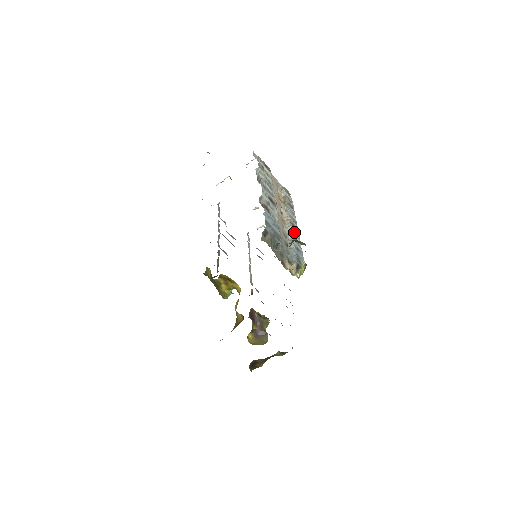
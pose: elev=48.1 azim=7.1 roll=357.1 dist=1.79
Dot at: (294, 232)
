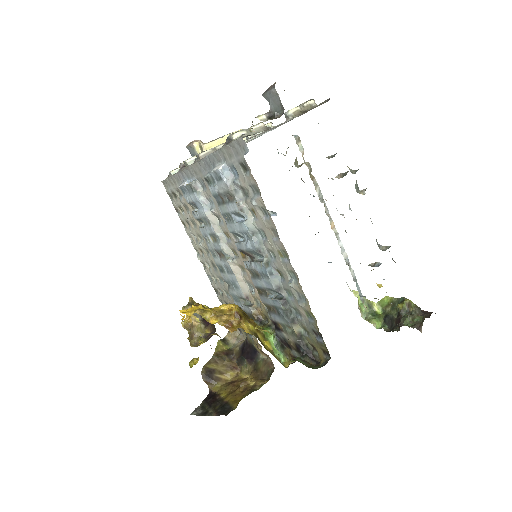
Dot at: occluded
